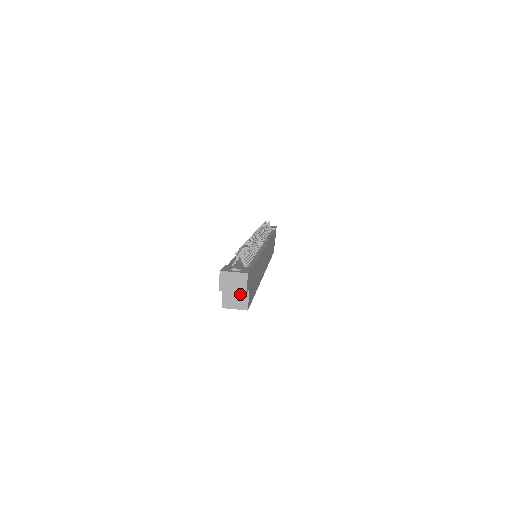
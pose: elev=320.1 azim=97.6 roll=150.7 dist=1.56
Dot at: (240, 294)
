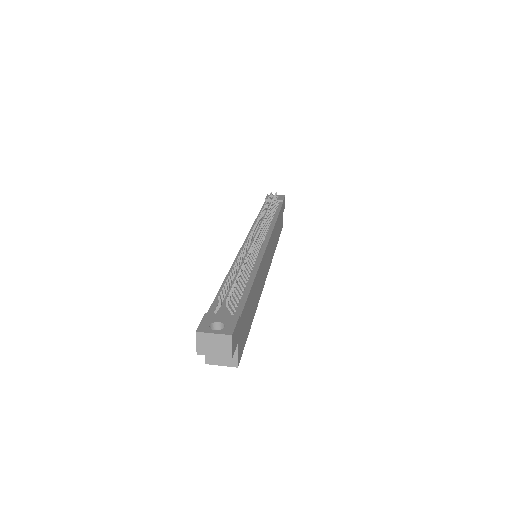
Dot at: occluded
